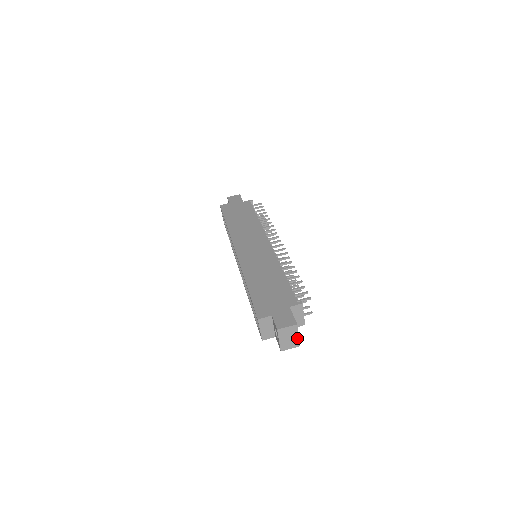
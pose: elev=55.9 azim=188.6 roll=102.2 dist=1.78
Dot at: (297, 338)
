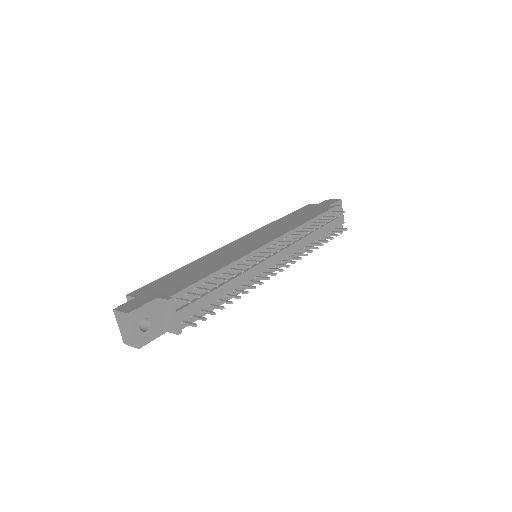
Dot at: (133, 334)
